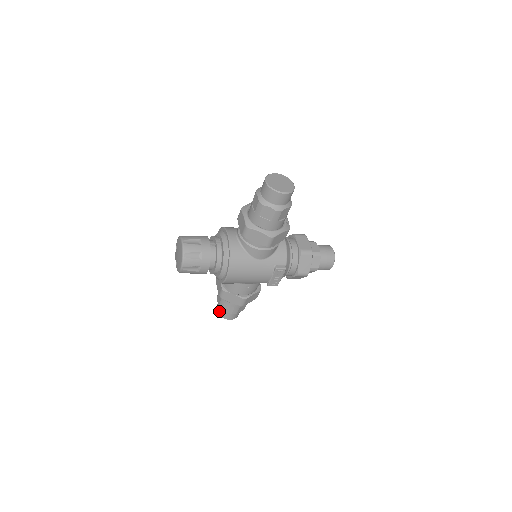
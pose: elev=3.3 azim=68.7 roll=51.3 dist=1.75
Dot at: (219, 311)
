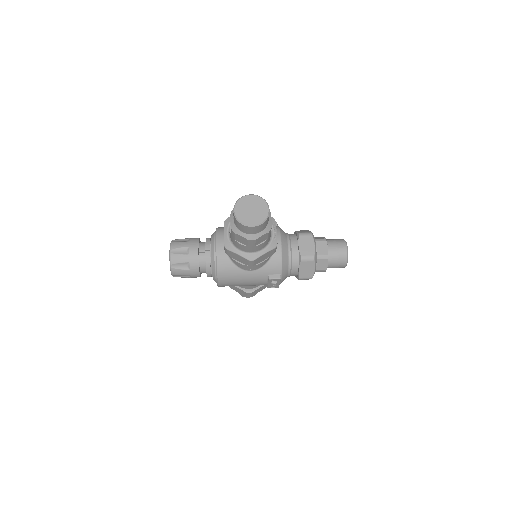
Dot at: occluded
